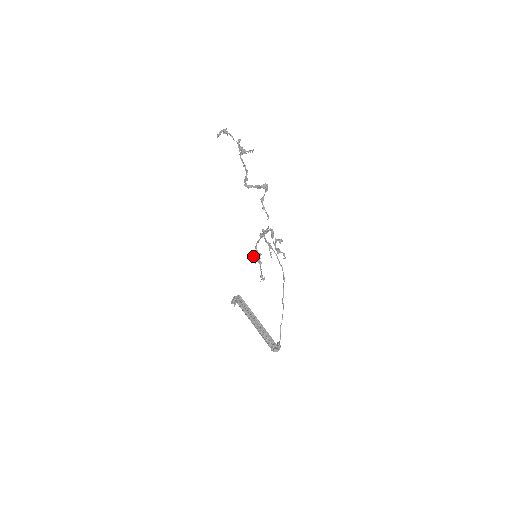
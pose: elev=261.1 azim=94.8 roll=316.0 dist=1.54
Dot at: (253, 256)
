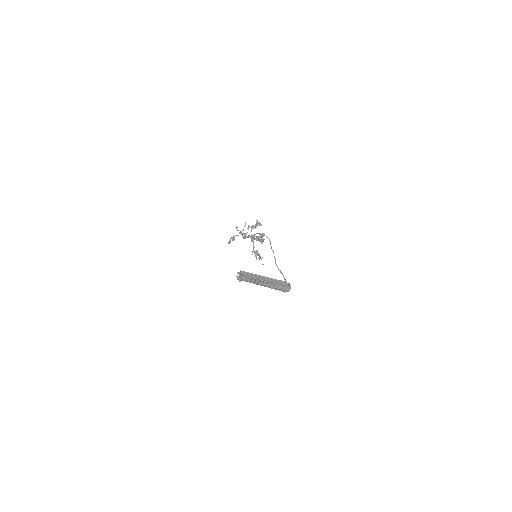
Dot at: occluded
